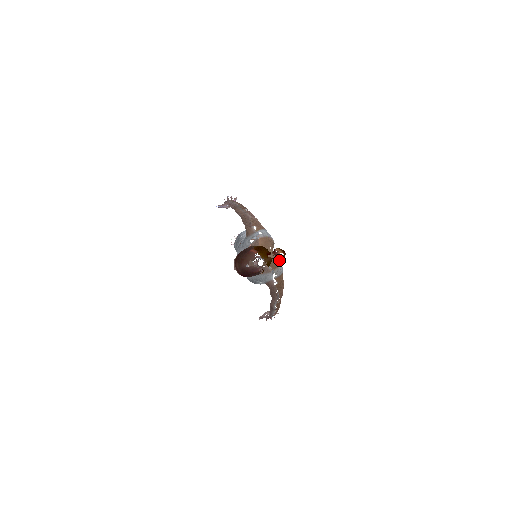
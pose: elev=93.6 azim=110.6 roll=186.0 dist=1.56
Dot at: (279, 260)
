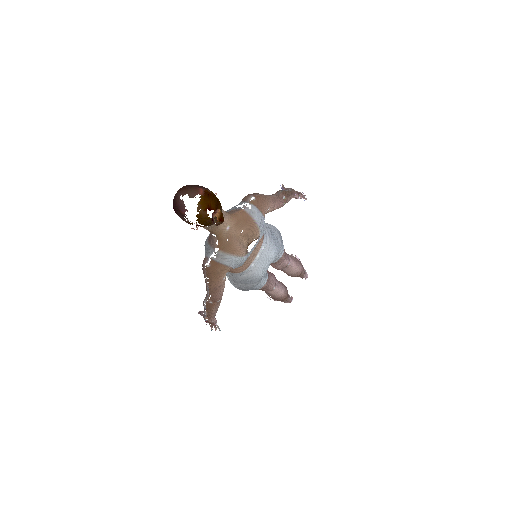
Dot at: (238, 252)
